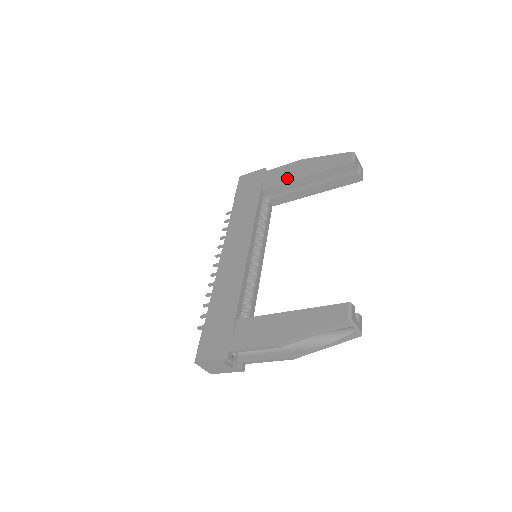
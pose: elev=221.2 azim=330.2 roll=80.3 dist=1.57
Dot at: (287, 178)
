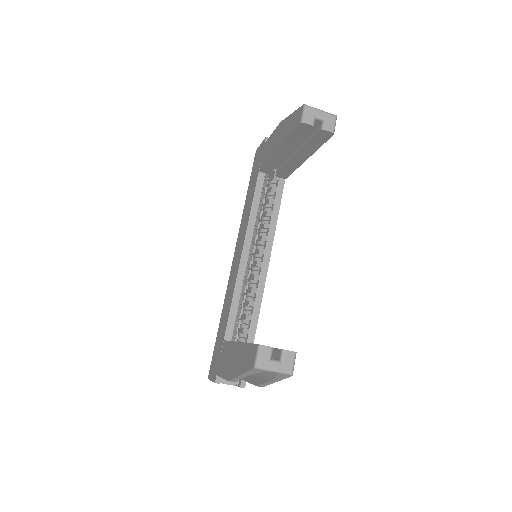
Dot at: (270, 153)
